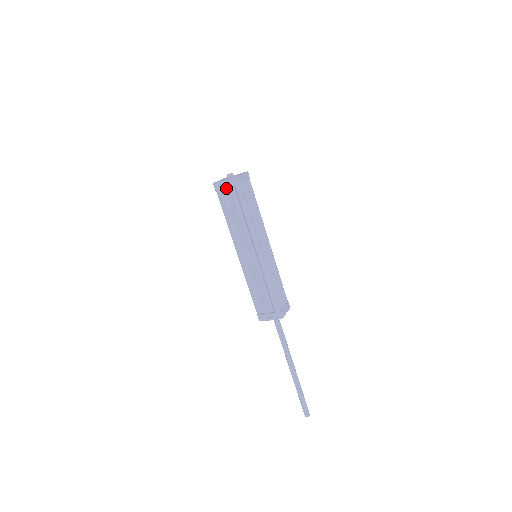
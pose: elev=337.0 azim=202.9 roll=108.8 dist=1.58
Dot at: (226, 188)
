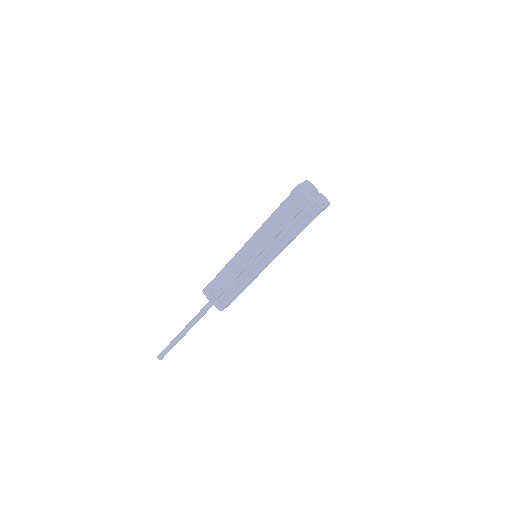
Dot at: (301, 203)
